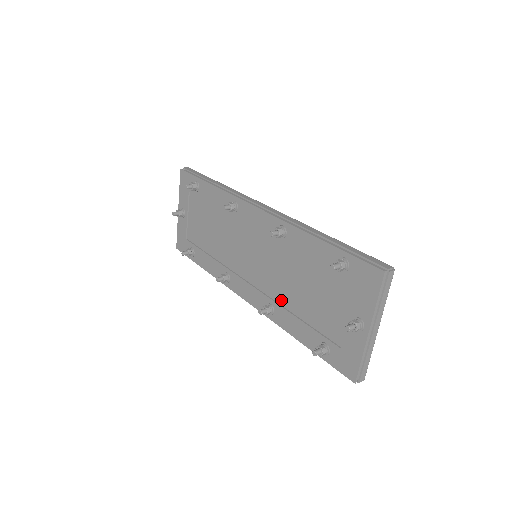
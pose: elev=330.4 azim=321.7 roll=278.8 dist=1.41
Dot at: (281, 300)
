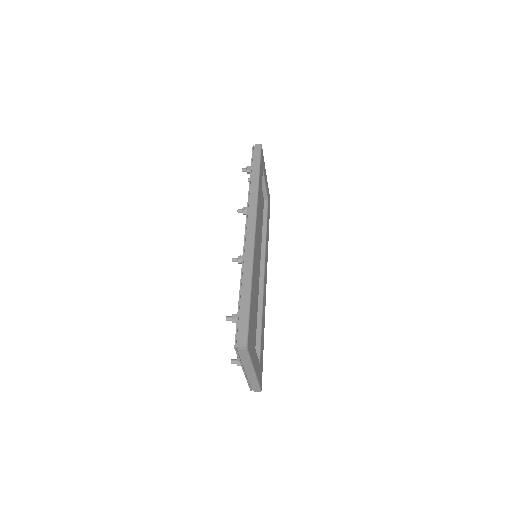
Dot at: occluded
